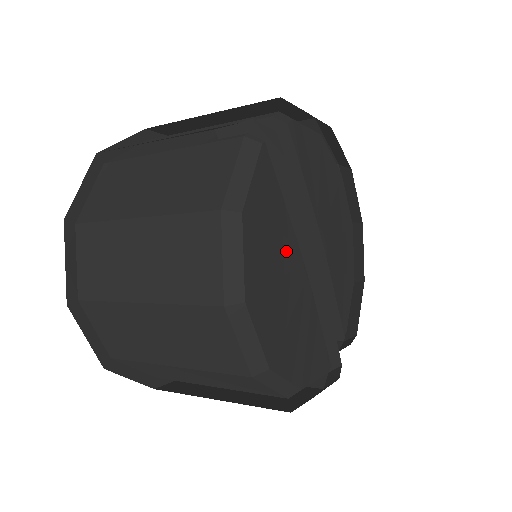
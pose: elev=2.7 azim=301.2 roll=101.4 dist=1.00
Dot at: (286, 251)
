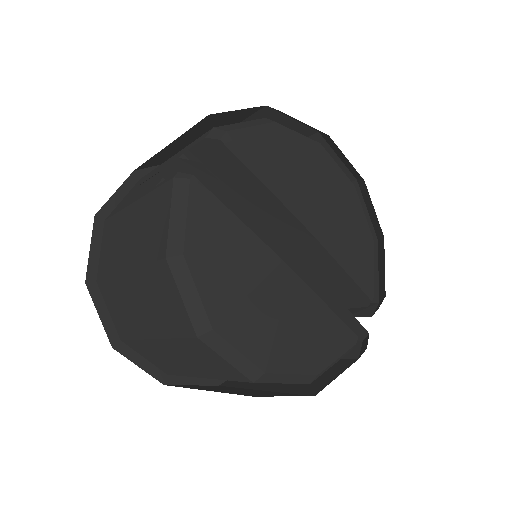
Dot at: (254, 261)
